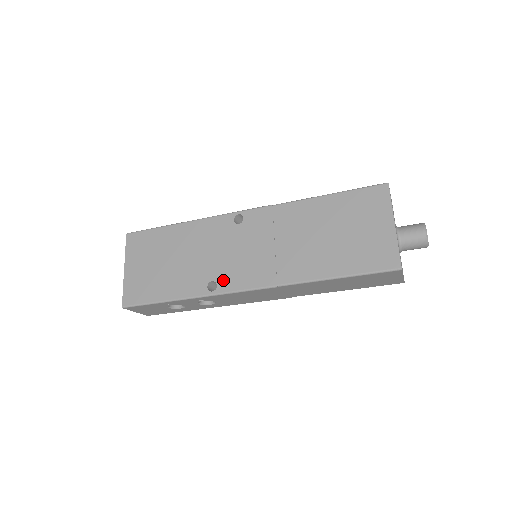
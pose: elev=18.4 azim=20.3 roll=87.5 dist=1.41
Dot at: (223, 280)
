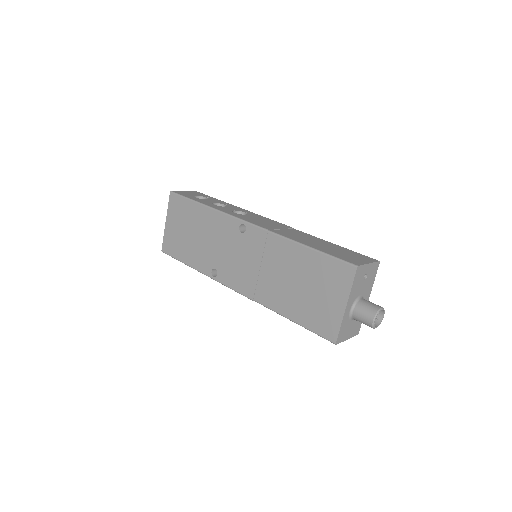
Dot at: (222, 273)
